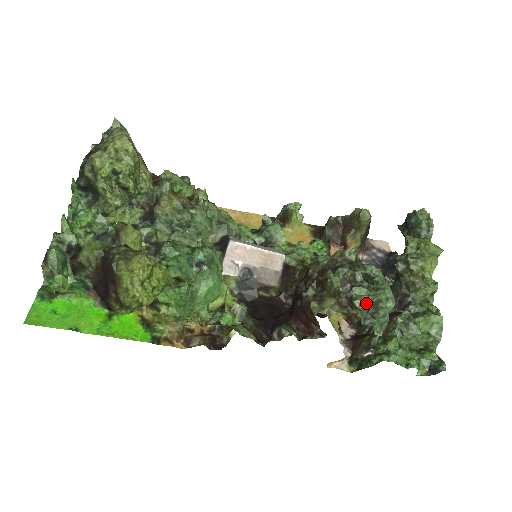
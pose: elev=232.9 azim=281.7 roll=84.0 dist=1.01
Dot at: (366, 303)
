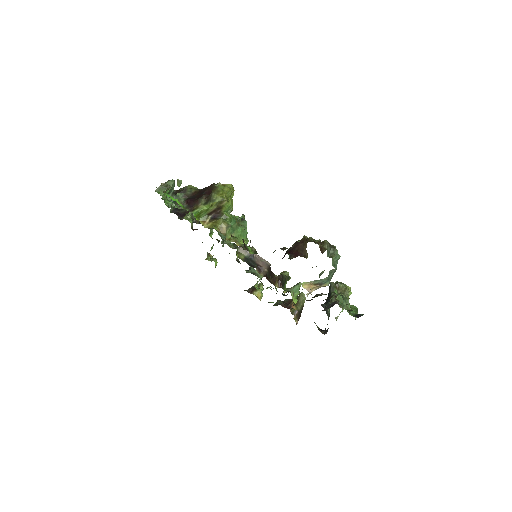
Dot at: (330, 244)
